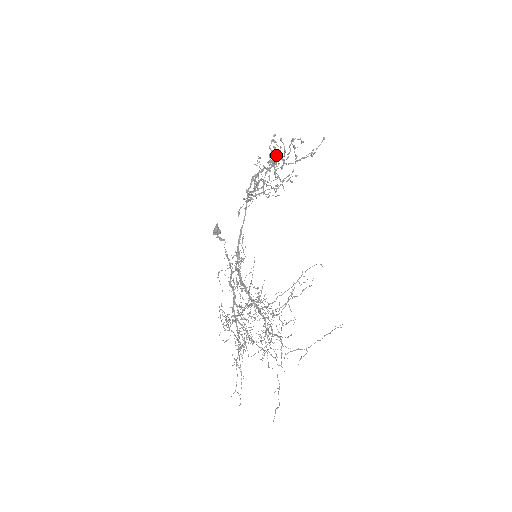
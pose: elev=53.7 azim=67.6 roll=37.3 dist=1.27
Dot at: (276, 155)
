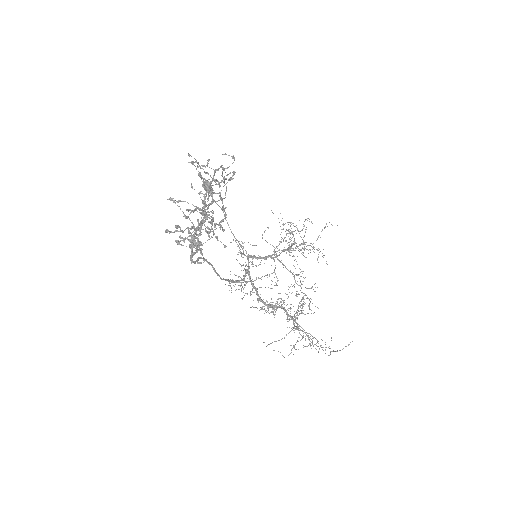
Dot at: occluded
